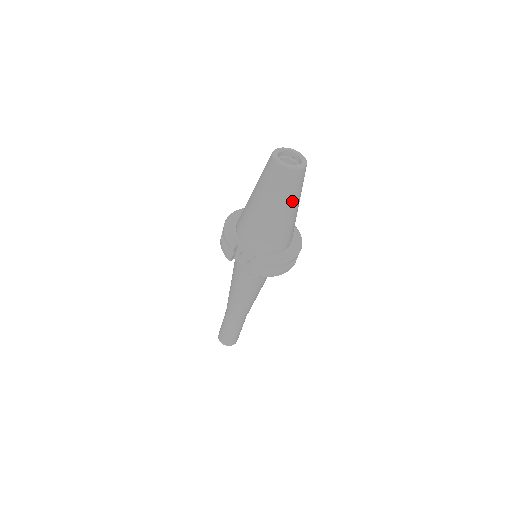
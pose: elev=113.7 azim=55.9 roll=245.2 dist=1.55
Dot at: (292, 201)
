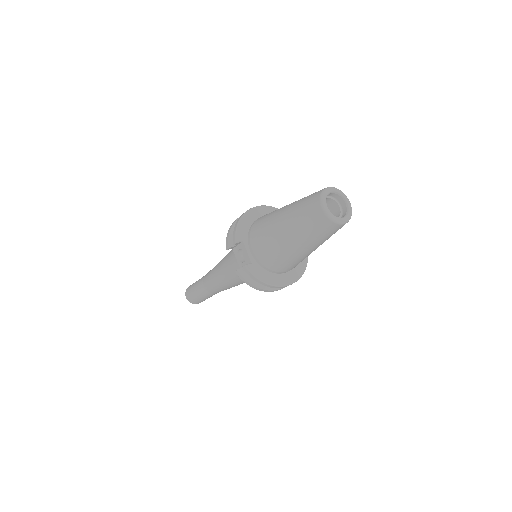
Dot at: (313, 243)
